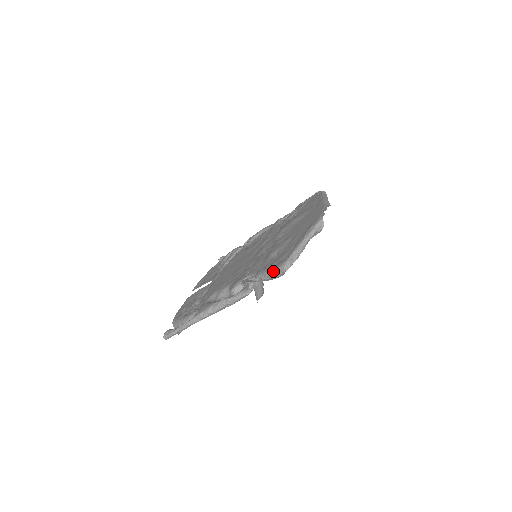
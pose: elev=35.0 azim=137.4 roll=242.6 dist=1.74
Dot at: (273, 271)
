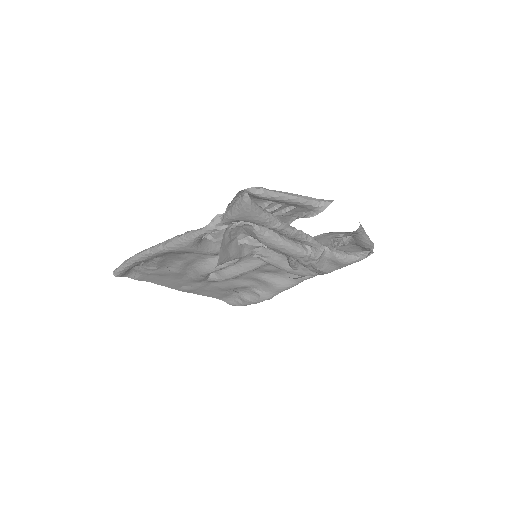
Dot at: (239, 196)
